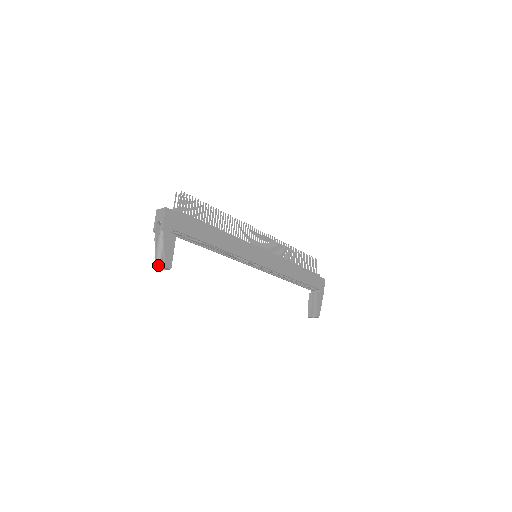
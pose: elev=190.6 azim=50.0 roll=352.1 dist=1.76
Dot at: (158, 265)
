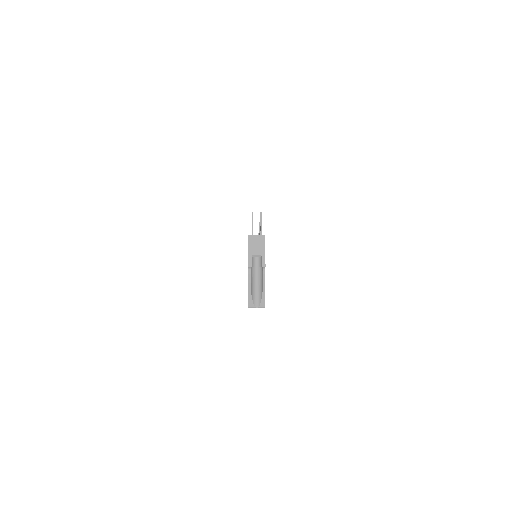
Dot at: (253, 304)
